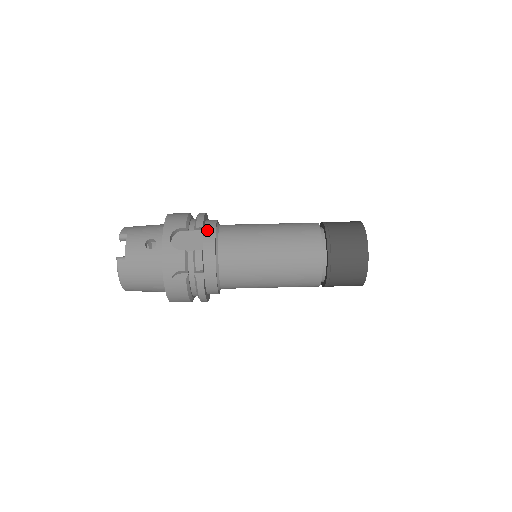
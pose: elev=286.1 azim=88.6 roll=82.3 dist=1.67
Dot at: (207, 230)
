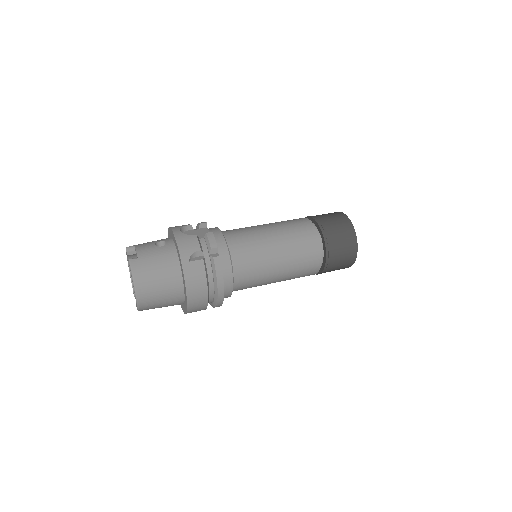
Dot at: (210, 228)
